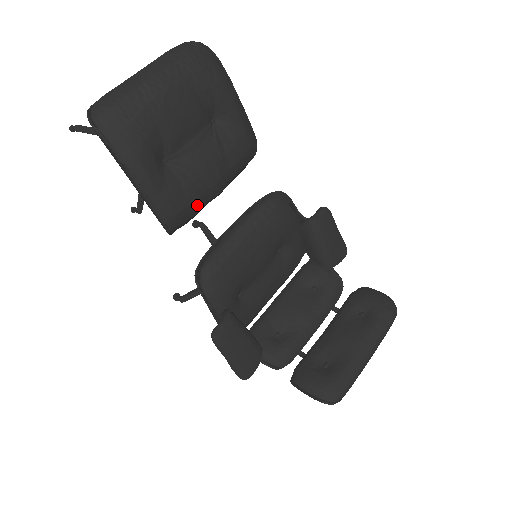
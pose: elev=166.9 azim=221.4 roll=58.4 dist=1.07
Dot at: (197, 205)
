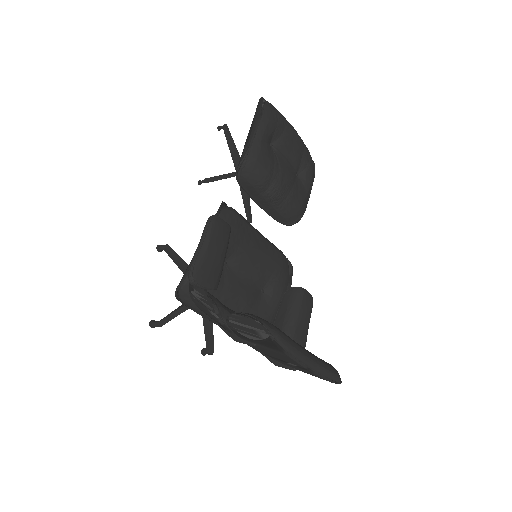
Dot at: (265, 176)
